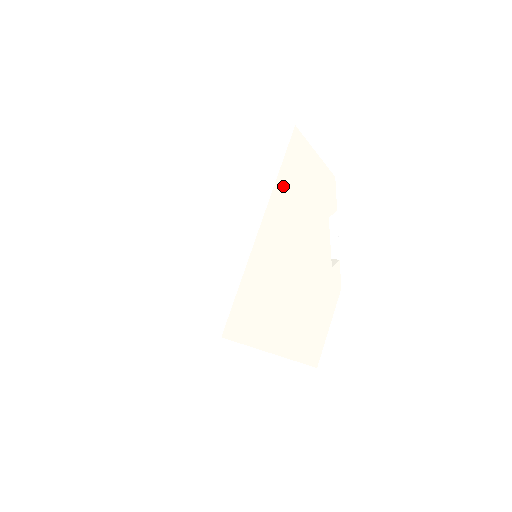
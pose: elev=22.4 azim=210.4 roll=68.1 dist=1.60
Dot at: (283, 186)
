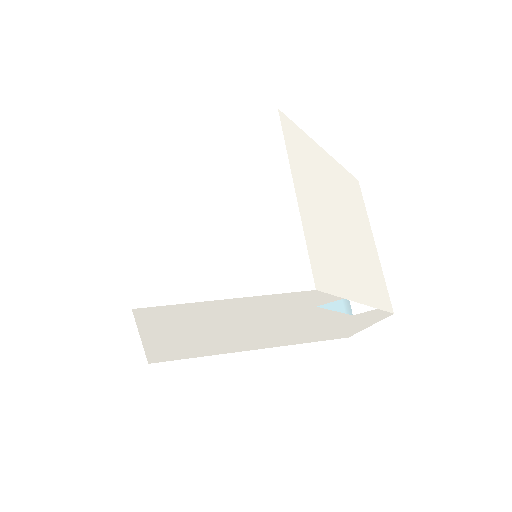
Dot at: (160, 328)
